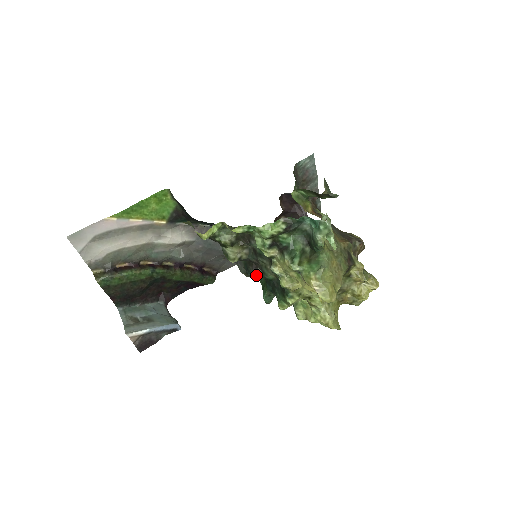
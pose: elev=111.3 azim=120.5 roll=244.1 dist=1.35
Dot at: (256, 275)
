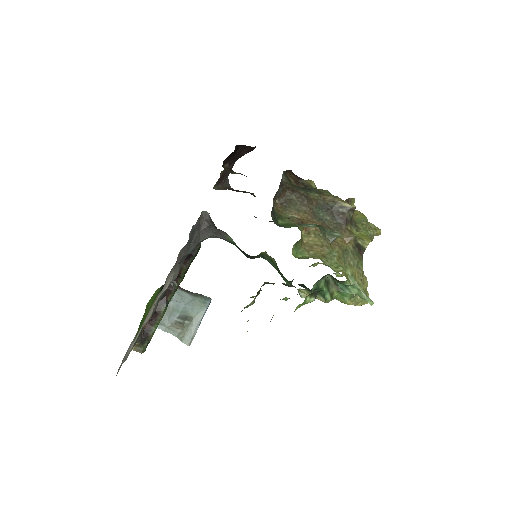
Dot at: occluded
